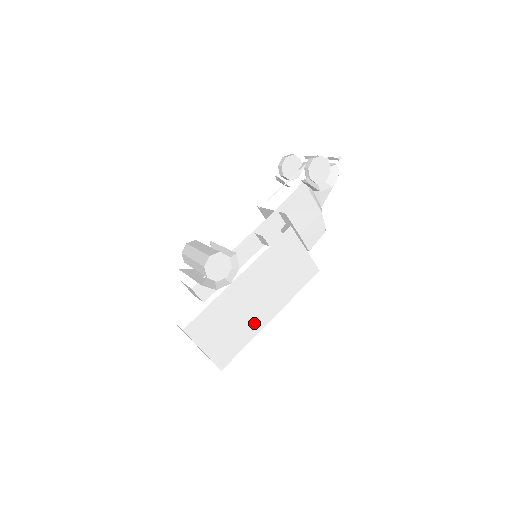
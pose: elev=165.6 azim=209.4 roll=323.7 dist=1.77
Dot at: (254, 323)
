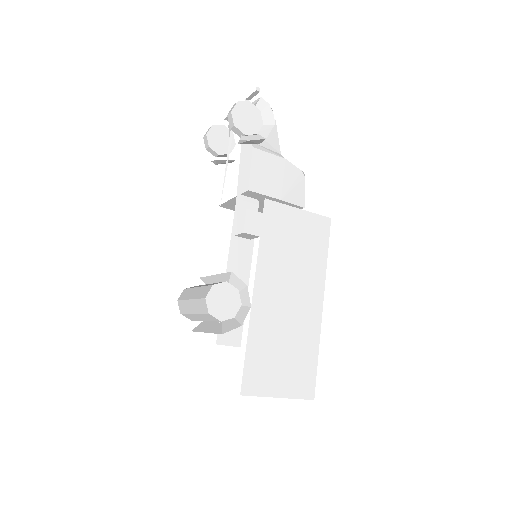
Dot at: (308, 325)
